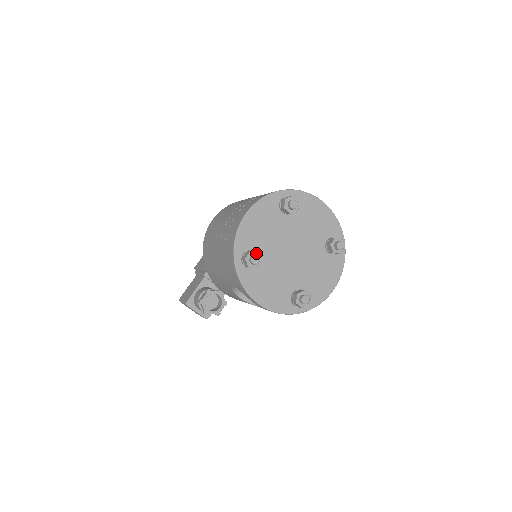
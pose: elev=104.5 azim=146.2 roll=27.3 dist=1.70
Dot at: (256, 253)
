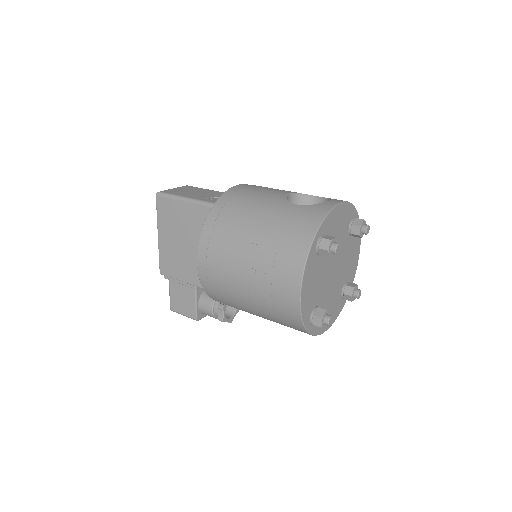
Dot at: (325, 314)
